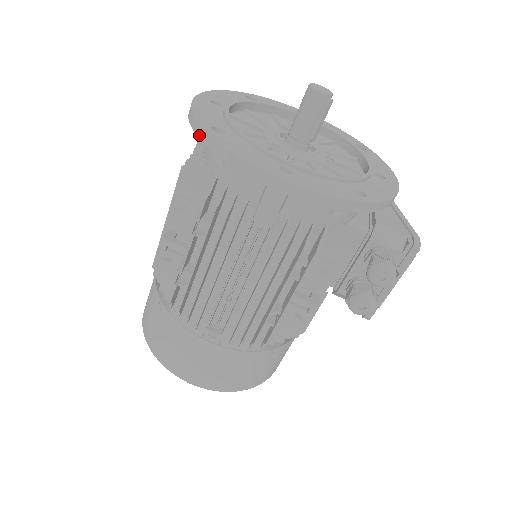
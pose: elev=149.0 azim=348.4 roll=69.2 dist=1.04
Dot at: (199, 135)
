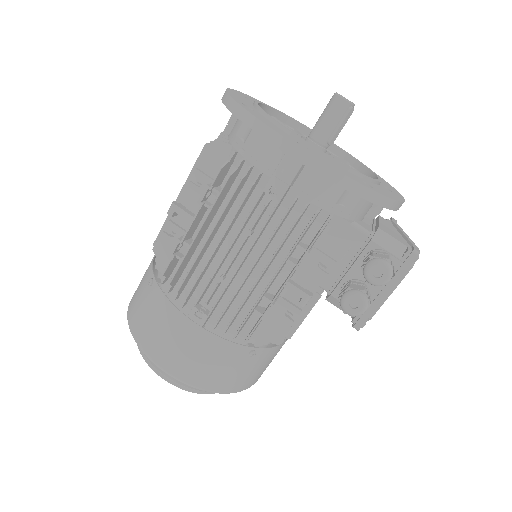
Dot at: (229, 106)
